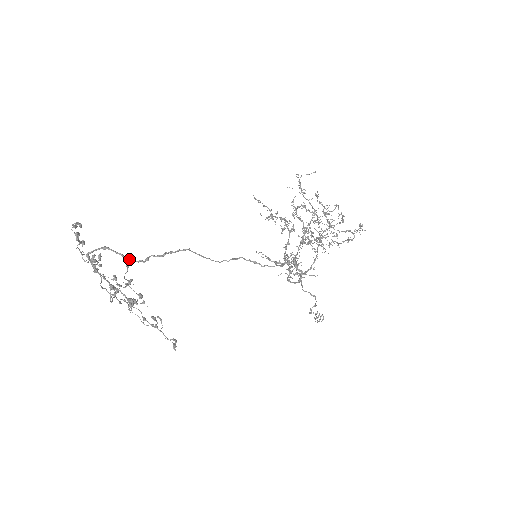
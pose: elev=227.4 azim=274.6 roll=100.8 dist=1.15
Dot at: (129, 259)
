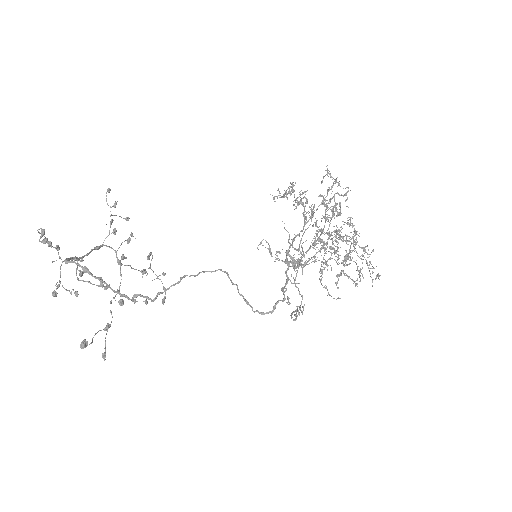
Dot at: occluded
